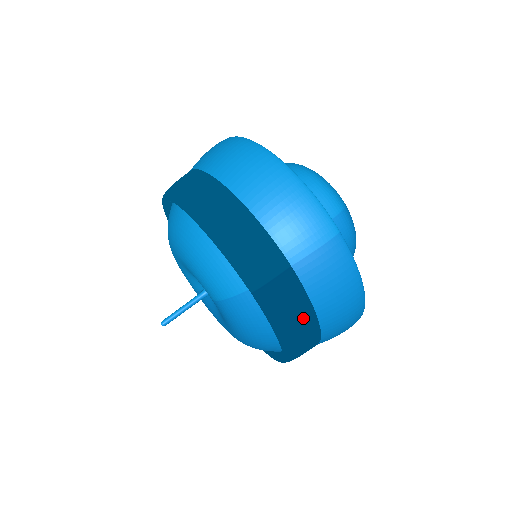
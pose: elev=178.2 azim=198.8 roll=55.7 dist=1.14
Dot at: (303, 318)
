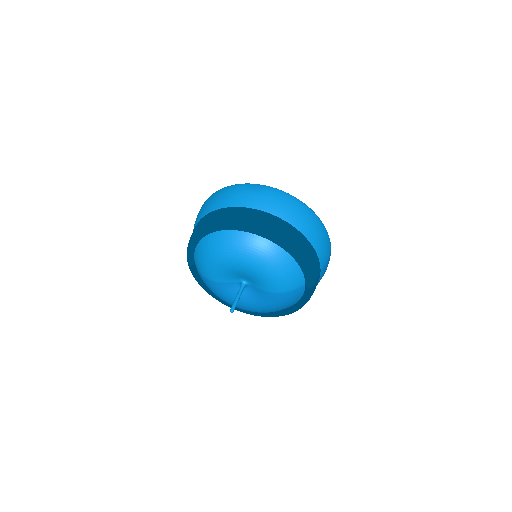
Dot at: occluded
